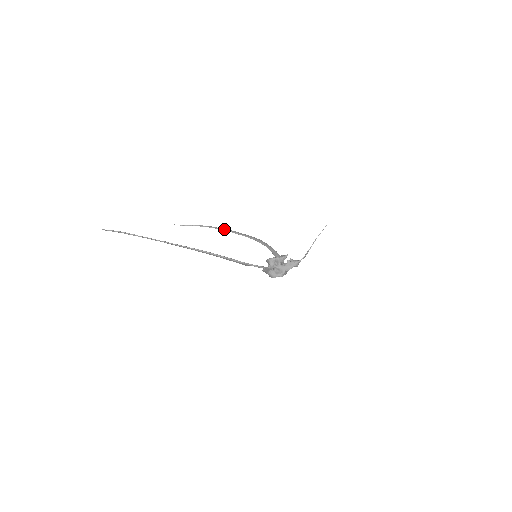
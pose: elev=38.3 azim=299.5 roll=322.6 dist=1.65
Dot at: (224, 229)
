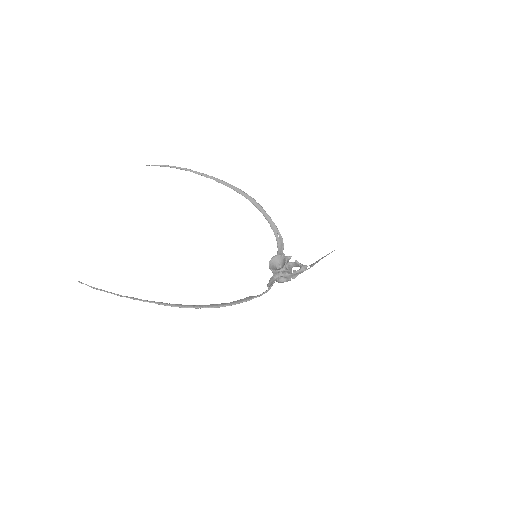
Dot at: (204, 175)
